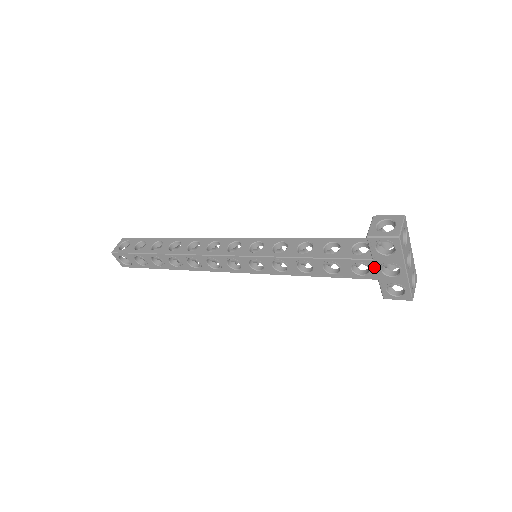
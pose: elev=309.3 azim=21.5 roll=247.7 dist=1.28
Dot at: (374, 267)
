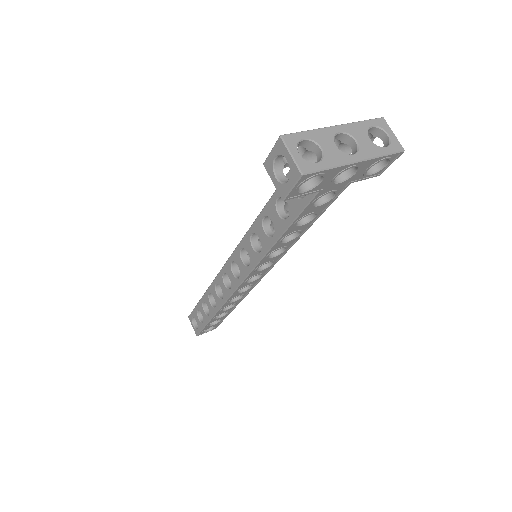
Dot at: (330, 189)
